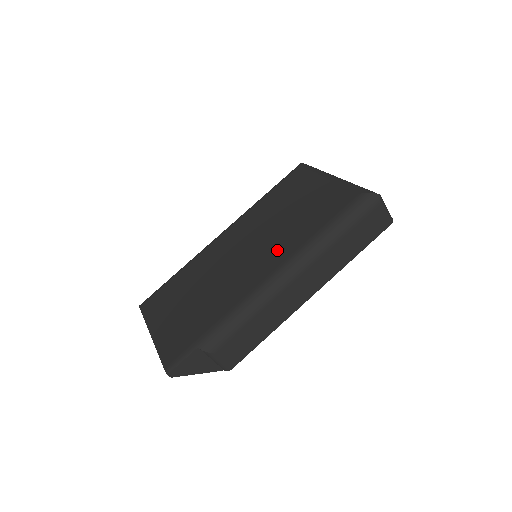
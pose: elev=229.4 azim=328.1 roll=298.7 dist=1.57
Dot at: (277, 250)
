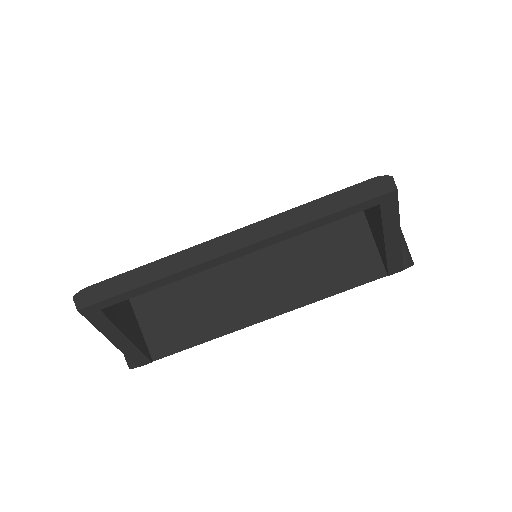
Dot at: occluded
